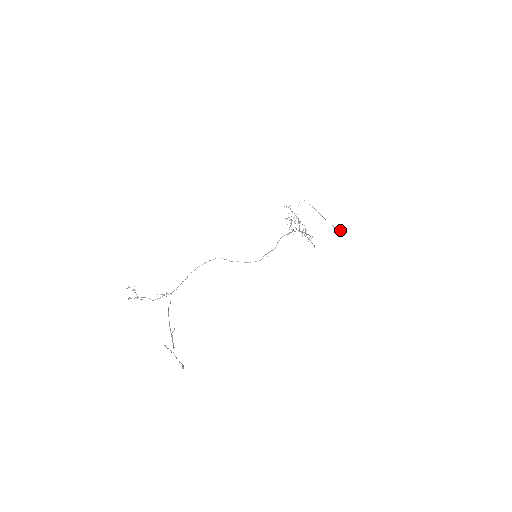
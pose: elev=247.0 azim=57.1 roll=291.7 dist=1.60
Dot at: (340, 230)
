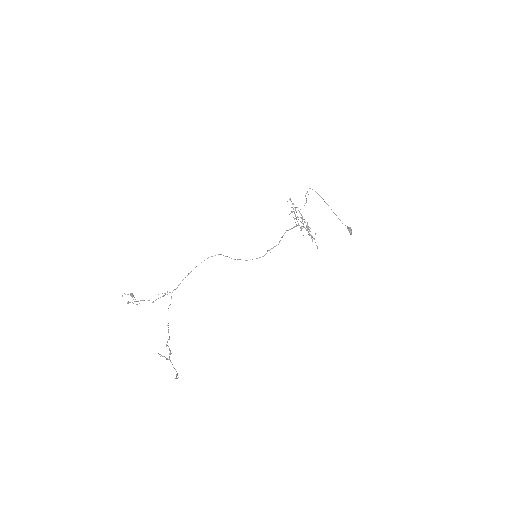
Dot at: (347, 228)
